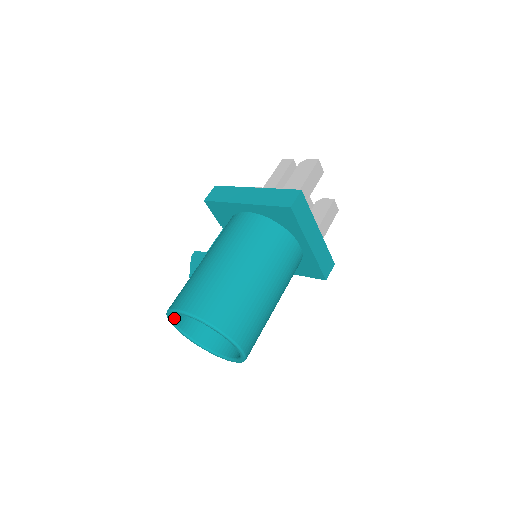
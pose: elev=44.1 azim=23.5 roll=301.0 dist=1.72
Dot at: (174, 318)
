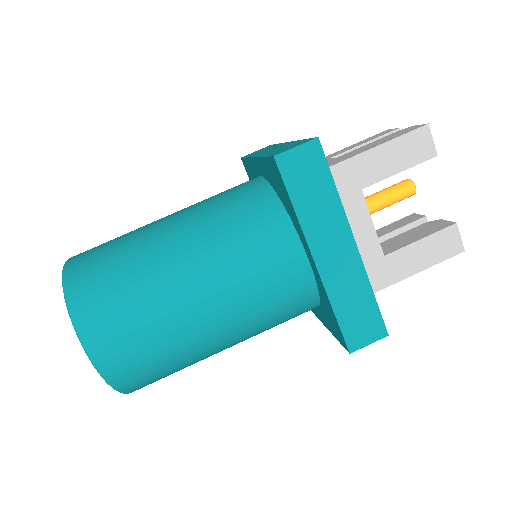
Dot at: occluded
